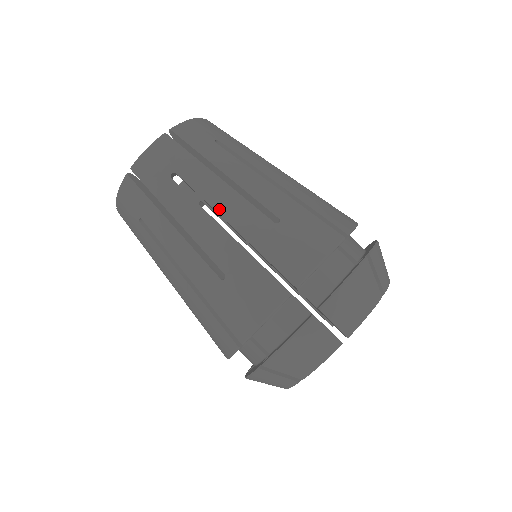
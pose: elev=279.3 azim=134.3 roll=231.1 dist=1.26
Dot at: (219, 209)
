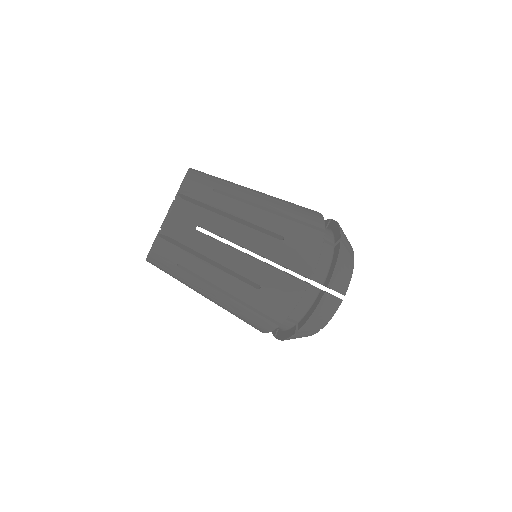
Dot at: (218, 285)
